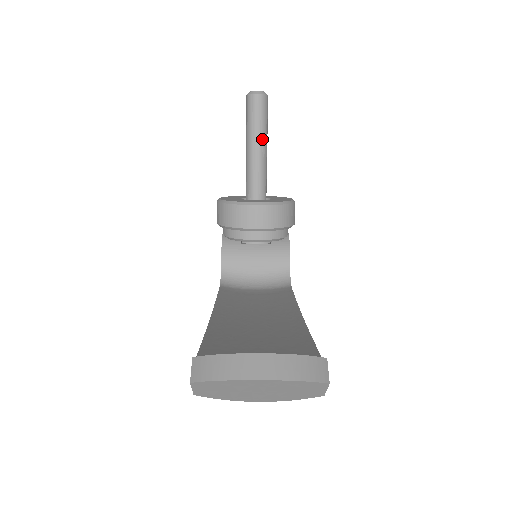
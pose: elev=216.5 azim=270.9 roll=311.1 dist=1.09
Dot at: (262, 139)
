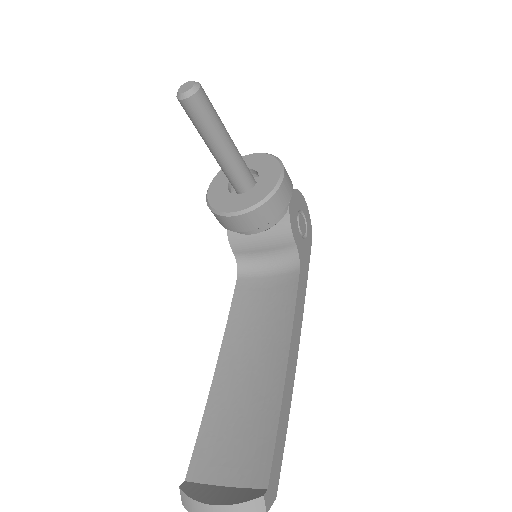
Dot at: (217, 138)
